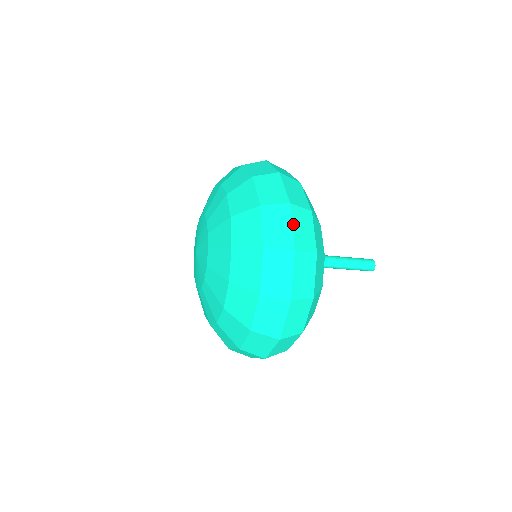
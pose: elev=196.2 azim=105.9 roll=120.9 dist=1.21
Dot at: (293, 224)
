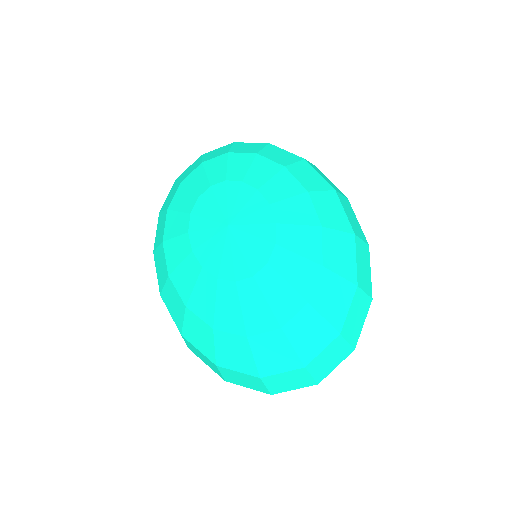
Dot at: occluded
